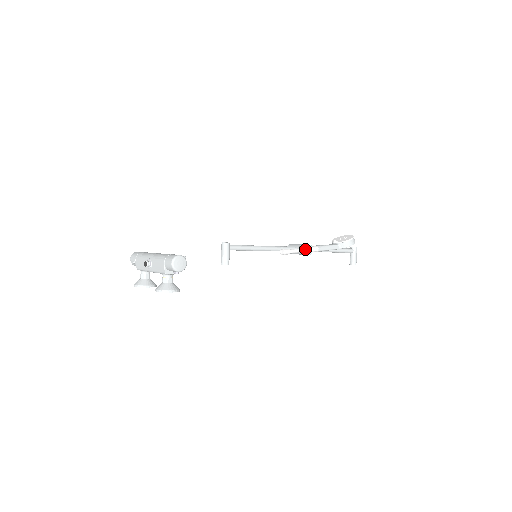
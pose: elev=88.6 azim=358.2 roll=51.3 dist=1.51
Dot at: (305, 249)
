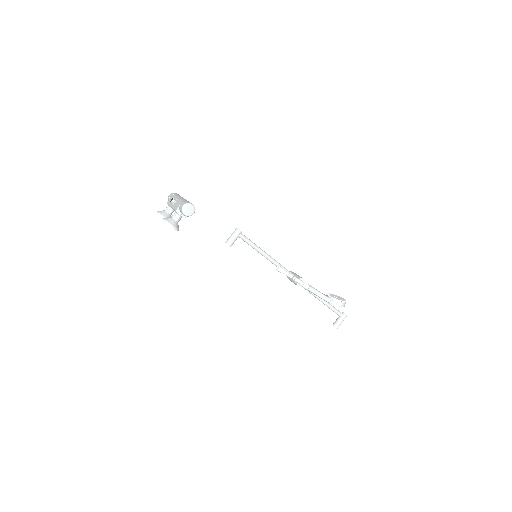
Dot at: (298, 279)
